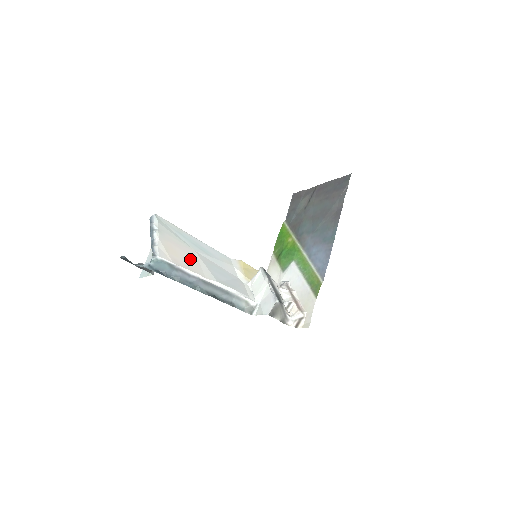
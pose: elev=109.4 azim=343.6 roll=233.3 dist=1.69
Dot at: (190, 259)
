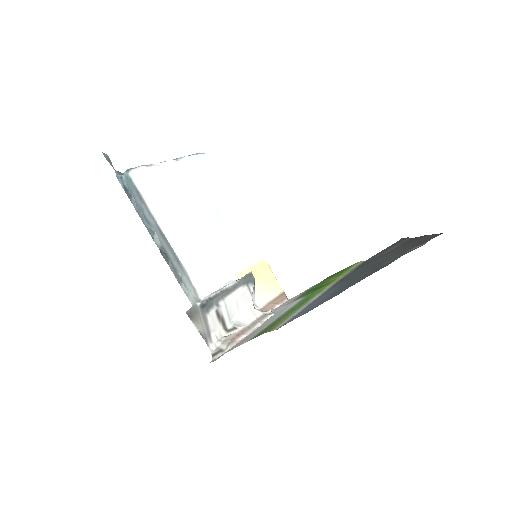
Dot at: (177, 205)
